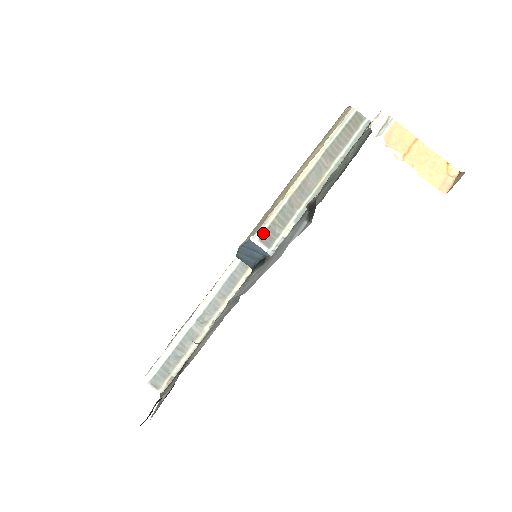
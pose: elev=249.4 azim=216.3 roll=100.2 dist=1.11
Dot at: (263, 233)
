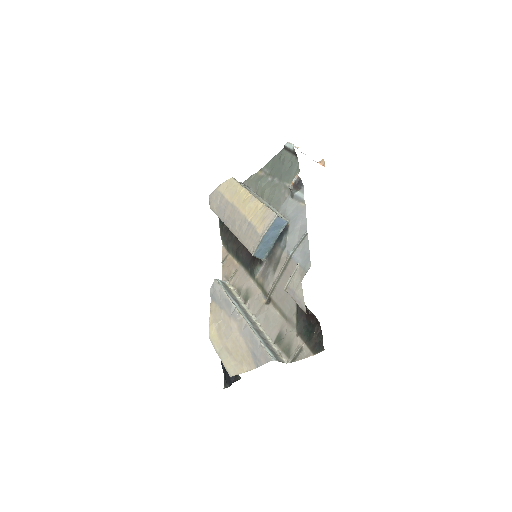
Dot at: (277, 214)
